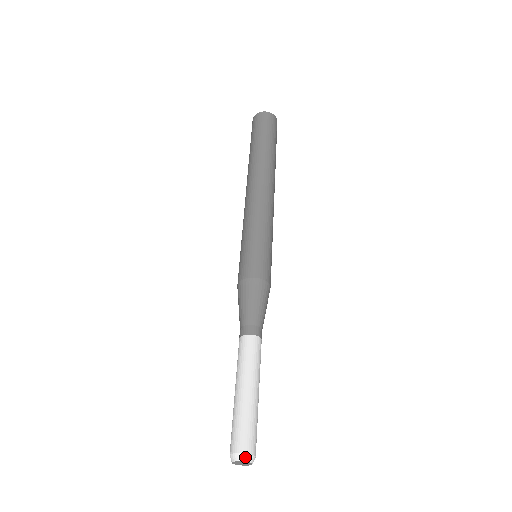
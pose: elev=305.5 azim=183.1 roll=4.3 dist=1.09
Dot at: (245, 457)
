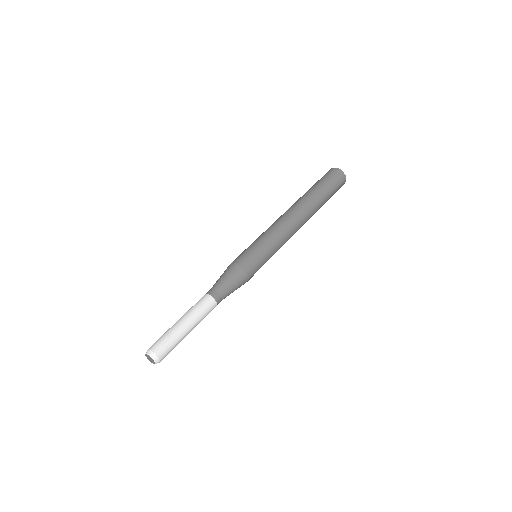
Dot at: (150, 353)
